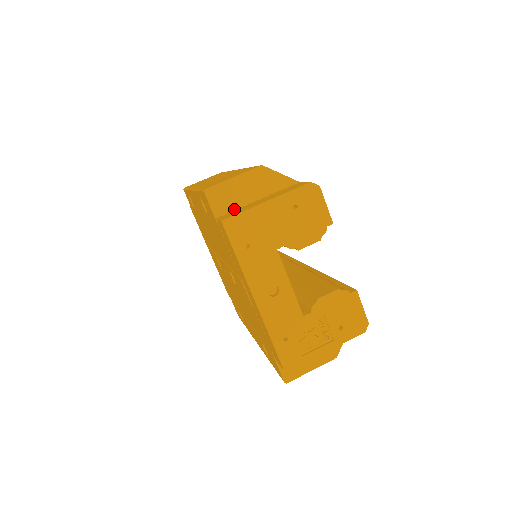
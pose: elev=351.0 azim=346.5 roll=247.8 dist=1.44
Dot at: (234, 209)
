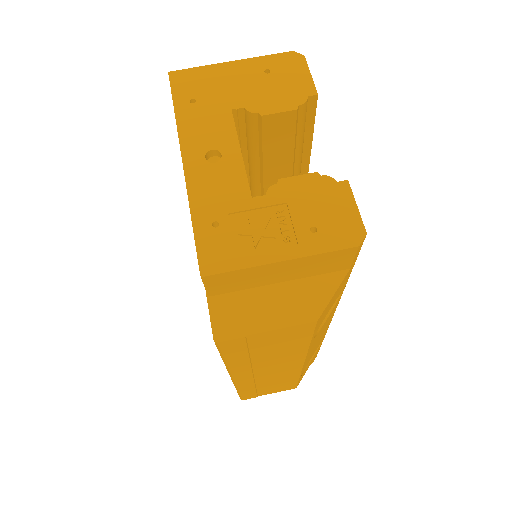
Dot at: occluded
